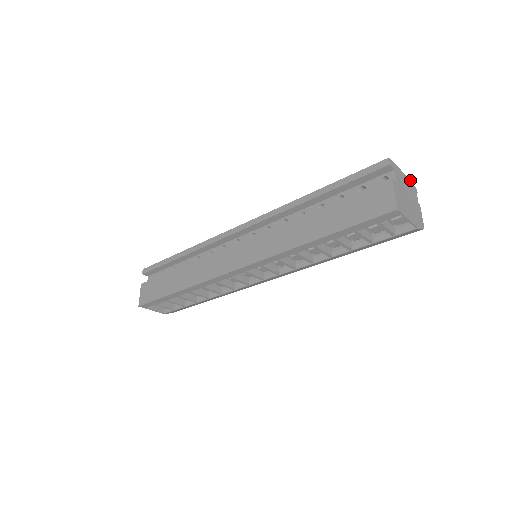
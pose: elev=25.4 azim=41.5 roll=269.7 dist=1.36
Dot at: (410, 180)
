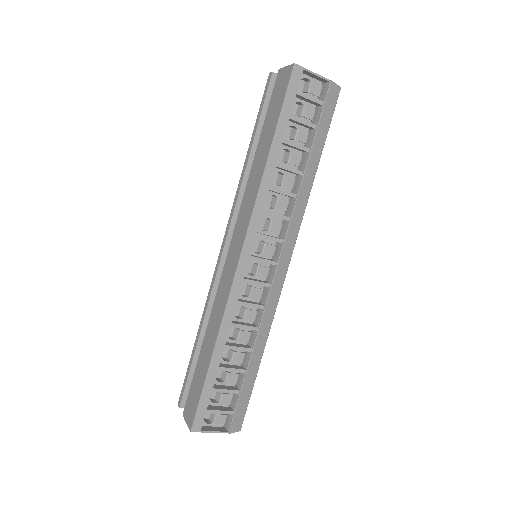
Dot at: occluded
